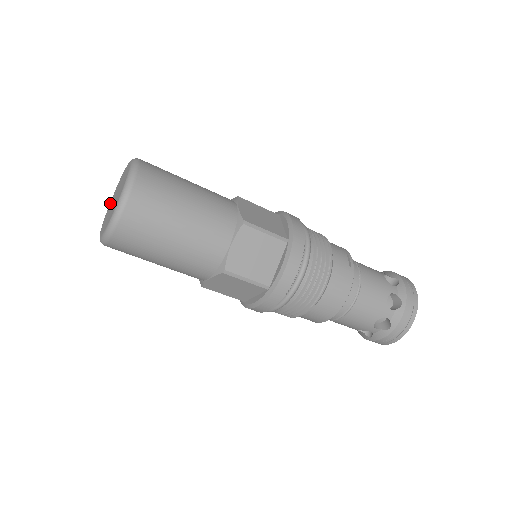
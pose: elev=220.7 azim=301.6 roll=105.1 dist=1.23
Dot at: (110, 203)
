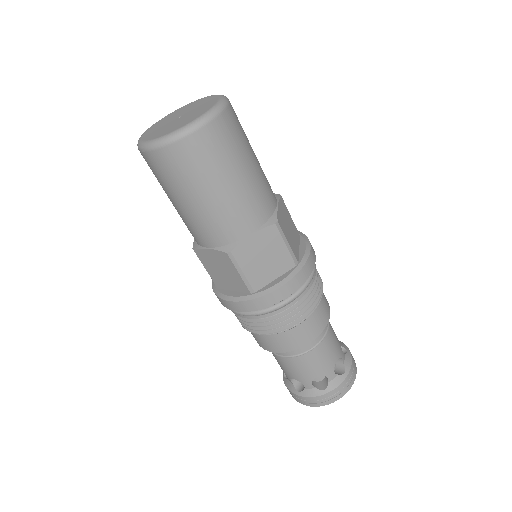
Dot at: (149, 132)
